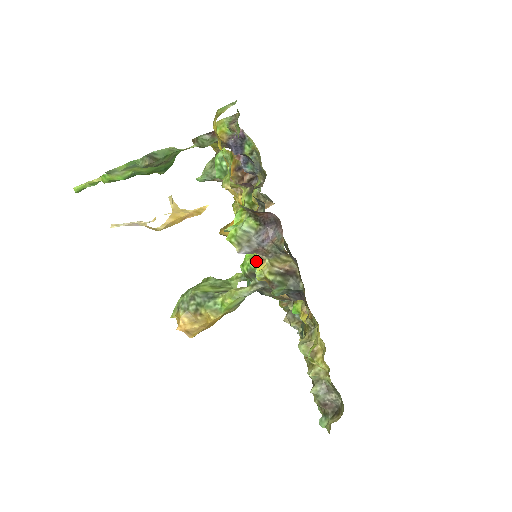
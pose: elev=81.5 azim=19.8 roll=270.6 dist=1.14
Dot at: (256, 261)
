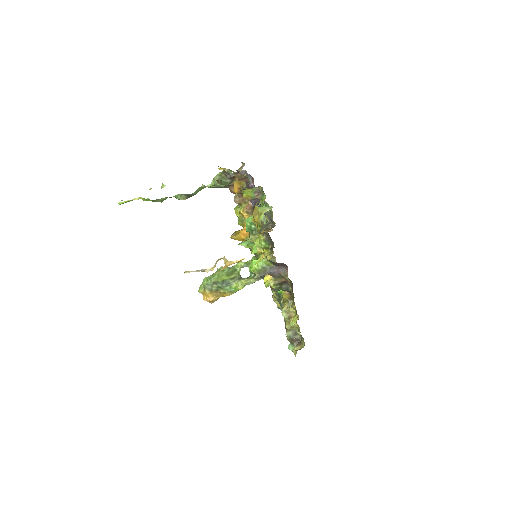
Dot at: occluded
